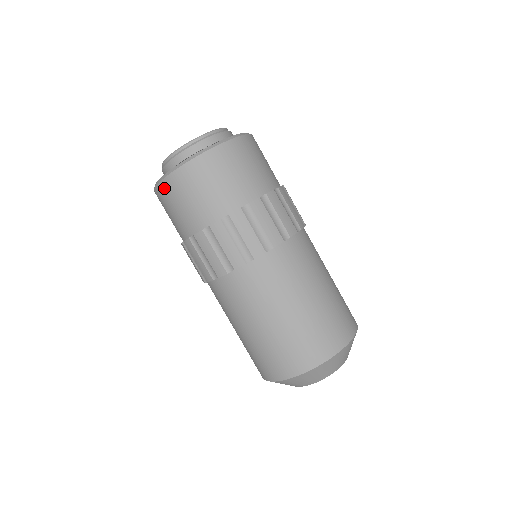
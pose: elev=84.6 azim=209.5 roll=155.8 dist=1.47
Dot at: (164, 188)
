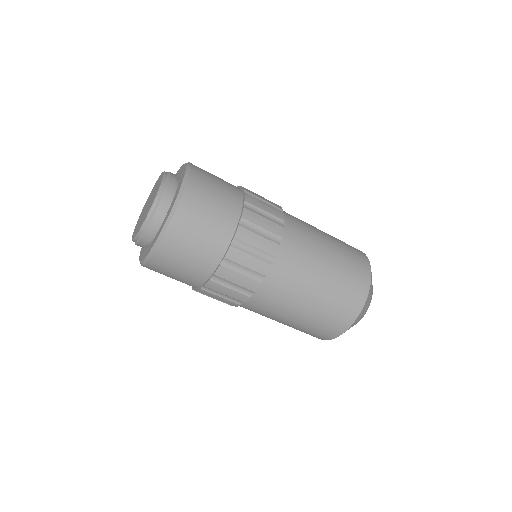
Dot at: occluded
